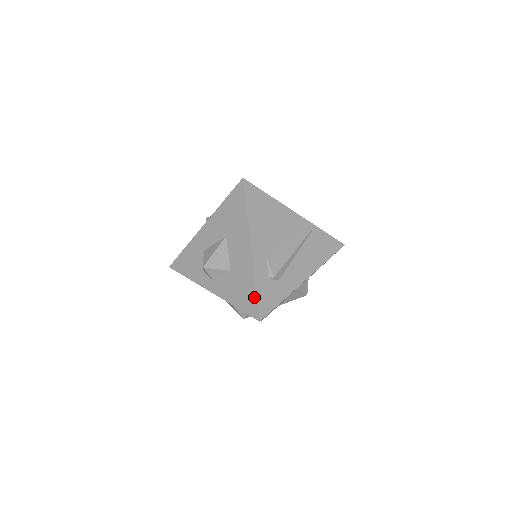
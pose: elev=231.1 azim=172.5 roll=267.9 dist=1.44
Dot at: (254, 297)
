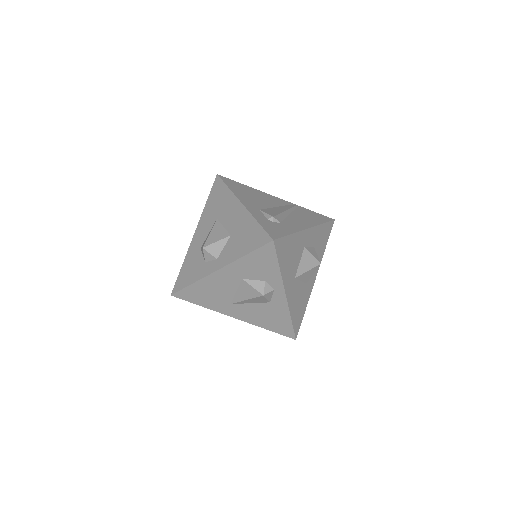
Dot at: (259, 229)
